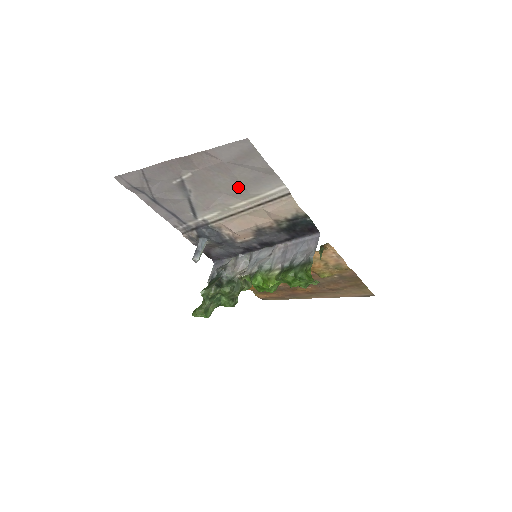
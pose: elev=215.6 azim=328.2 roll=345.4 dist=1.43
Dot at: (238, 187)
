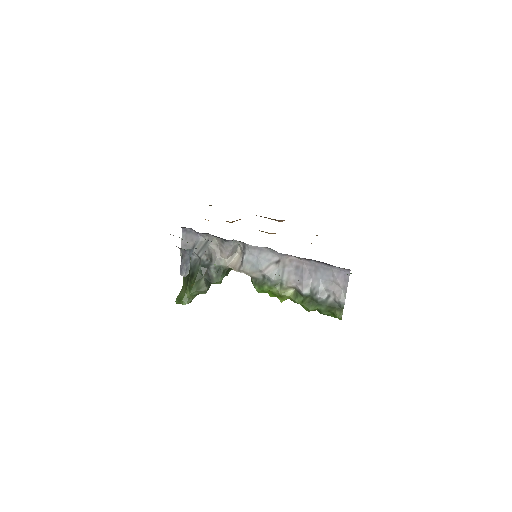
Dot at: occluded
